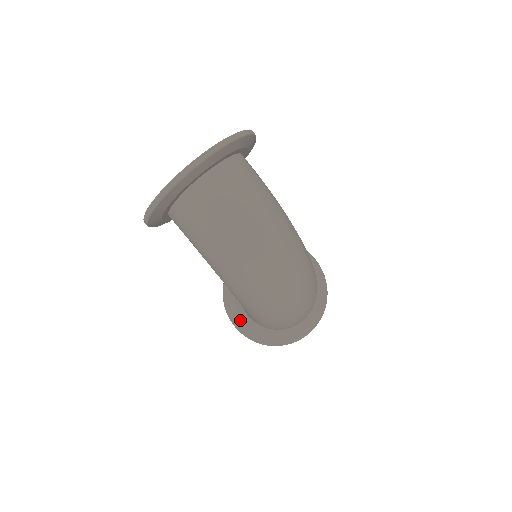
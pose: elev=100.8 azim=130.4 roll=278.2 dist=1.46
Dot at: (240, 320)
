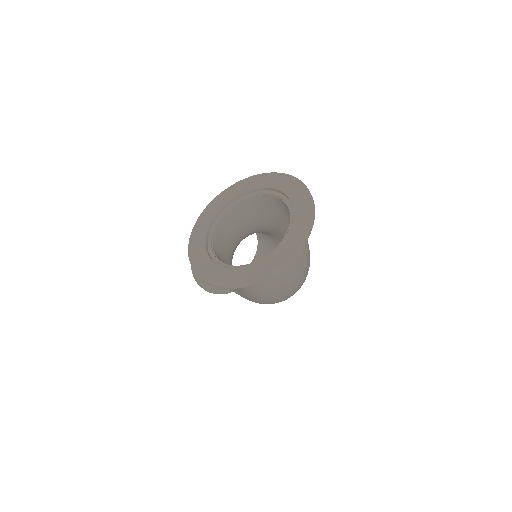
Dot at: occluded
